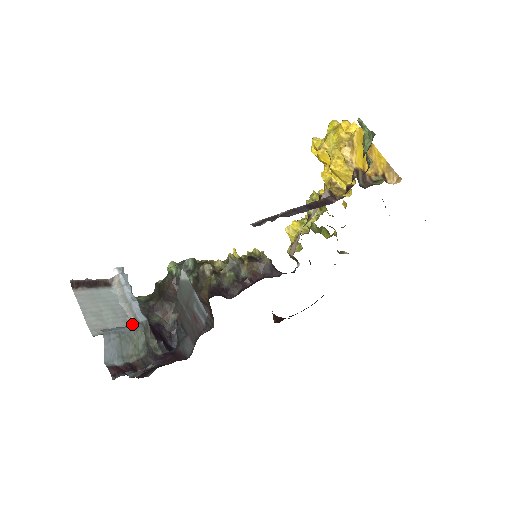
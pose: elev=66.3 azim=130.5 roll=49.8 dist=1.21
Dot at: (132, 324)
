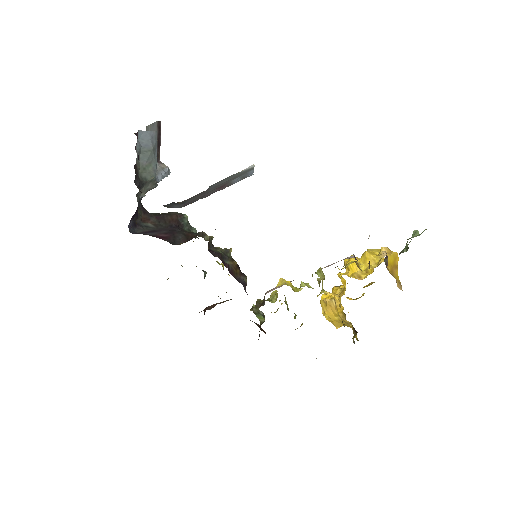
Dot at: occluded
